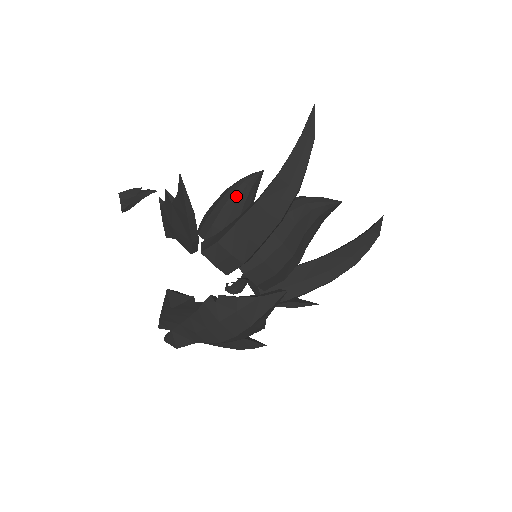
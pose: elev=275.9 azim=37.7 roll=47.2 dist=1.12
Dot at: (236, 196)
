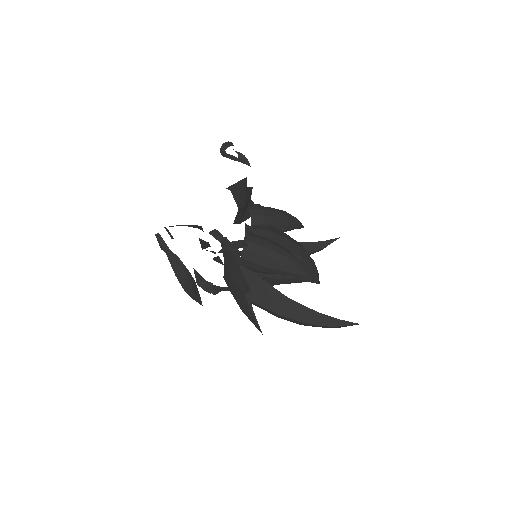
Dot at: (283, 274)
